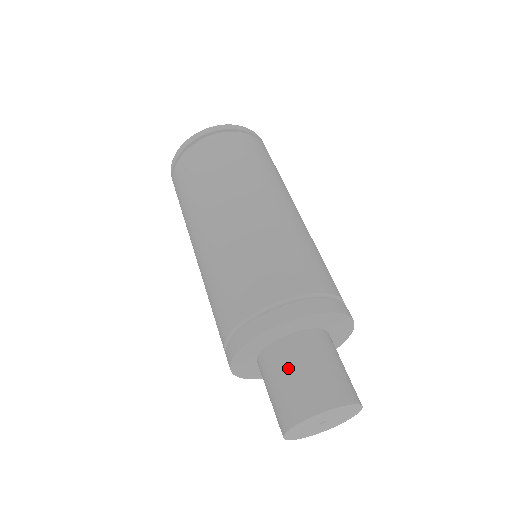
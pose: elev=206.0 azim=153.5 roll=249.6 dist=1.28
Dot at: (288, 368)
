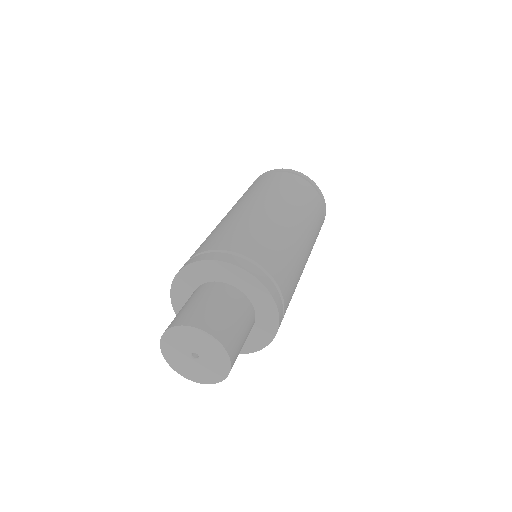
Dot at: (221, 301)
